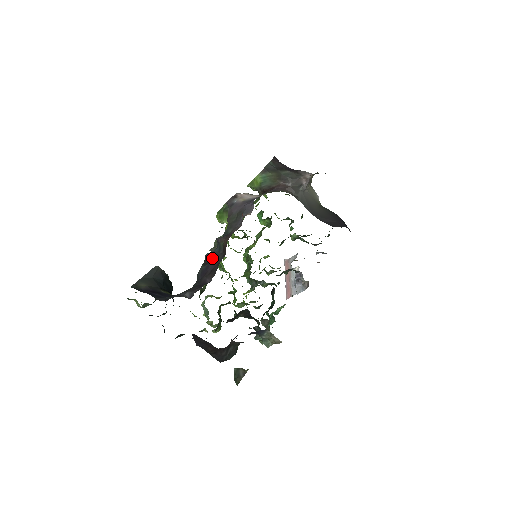
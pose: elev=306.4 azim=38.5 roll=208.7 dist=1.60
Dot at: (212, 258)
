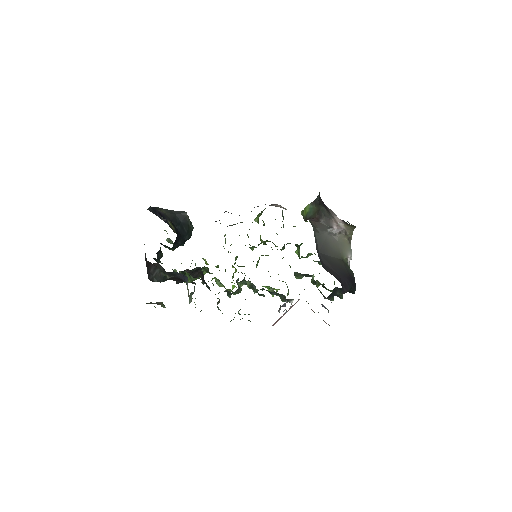
Dot at: occluded
